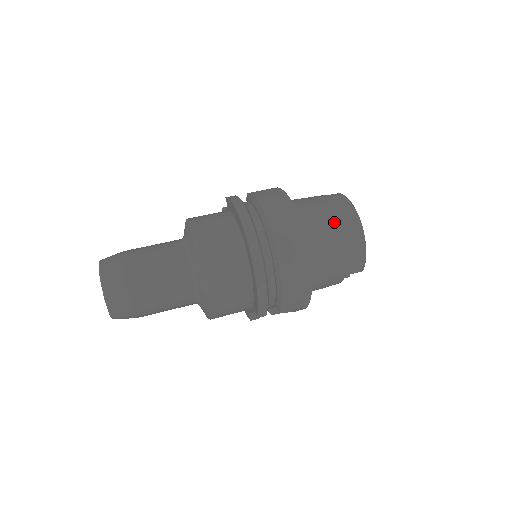
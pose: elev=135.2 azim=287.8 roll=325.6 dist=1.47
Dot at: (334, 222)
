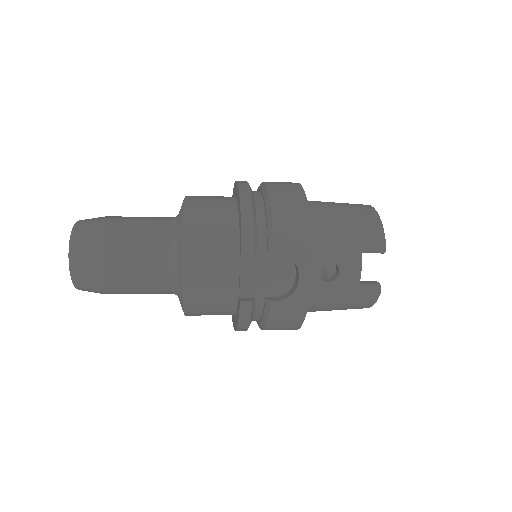
Dot at: occluded
